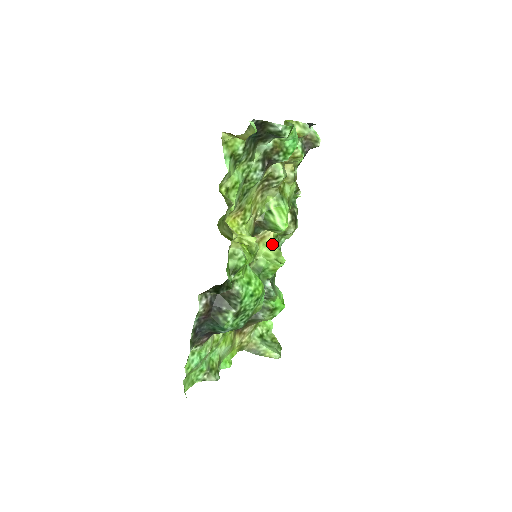
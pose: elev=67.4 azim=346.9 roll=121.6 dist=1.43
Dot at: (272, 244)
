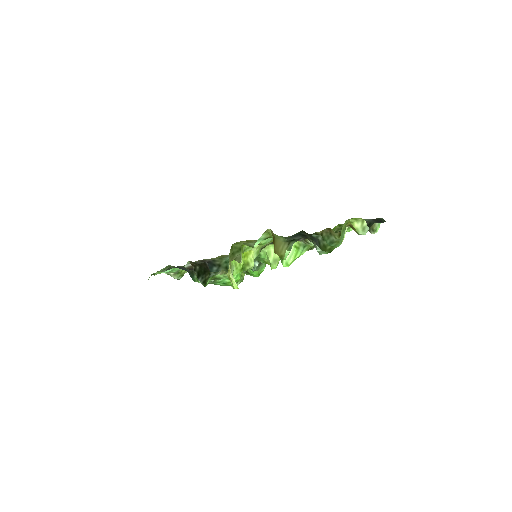
Dot at: occluded
